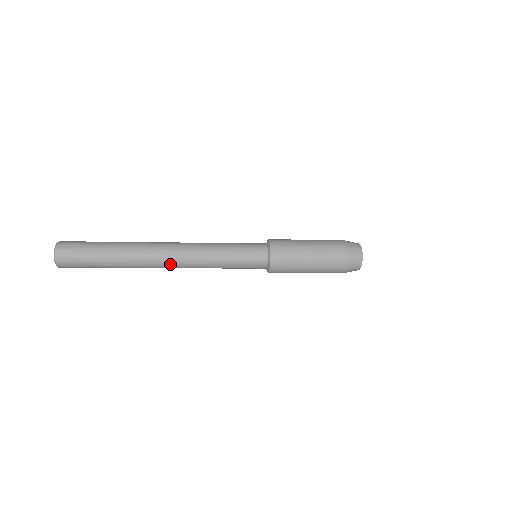
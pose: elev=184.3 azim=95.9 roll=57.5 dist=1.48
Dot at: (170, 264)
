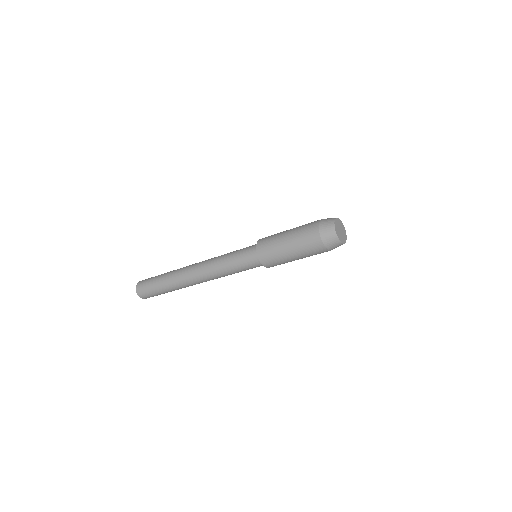
Dot at: (195, 275)
